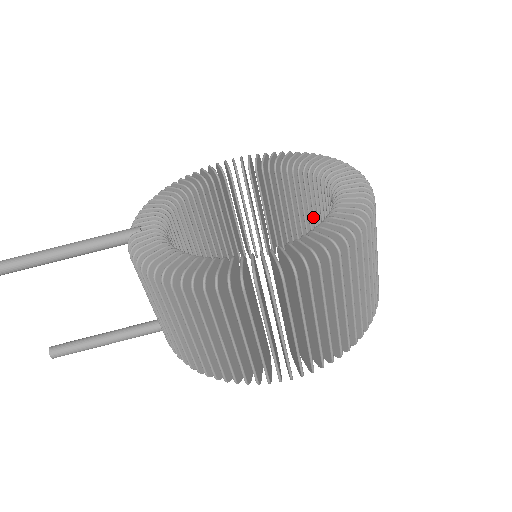
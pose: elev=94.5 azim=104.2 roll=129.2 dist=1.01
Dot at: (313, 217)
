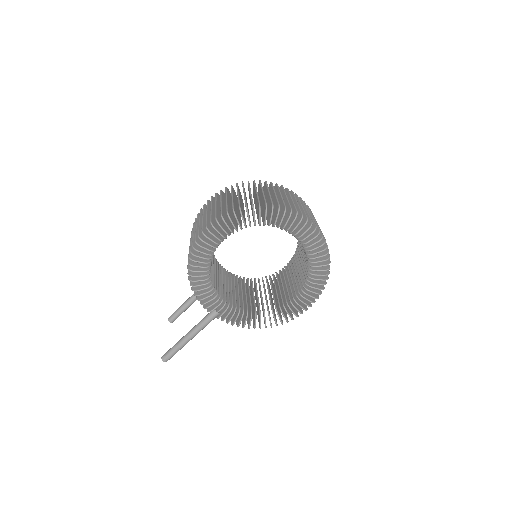
Dot at: occluded
